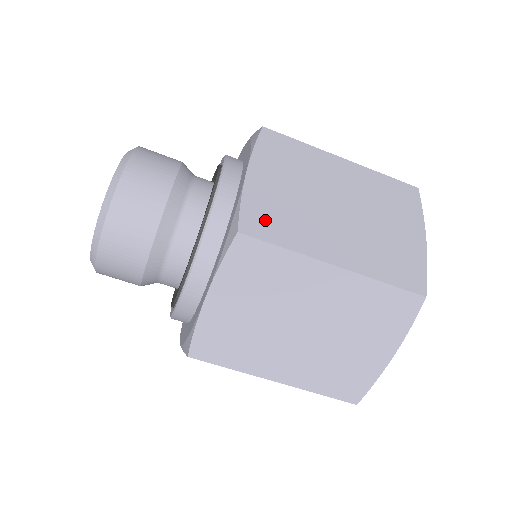
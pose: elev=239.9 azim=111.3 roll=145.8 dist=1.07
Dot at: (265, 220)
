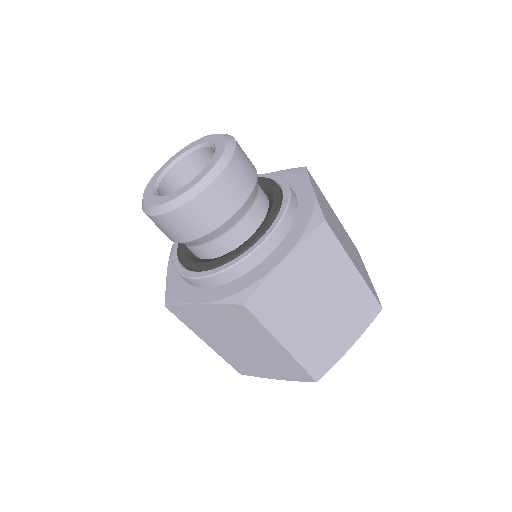
Dot at: (267, 302)
